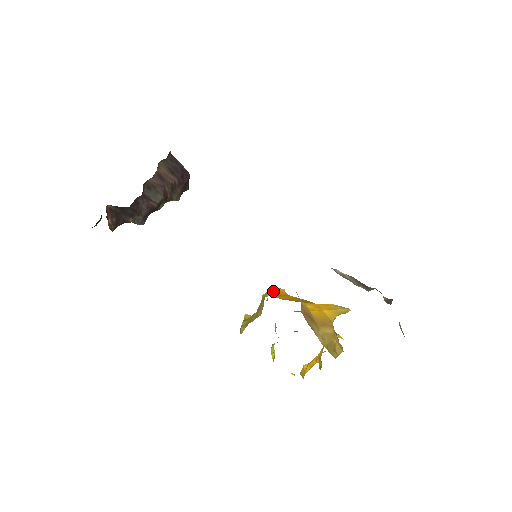
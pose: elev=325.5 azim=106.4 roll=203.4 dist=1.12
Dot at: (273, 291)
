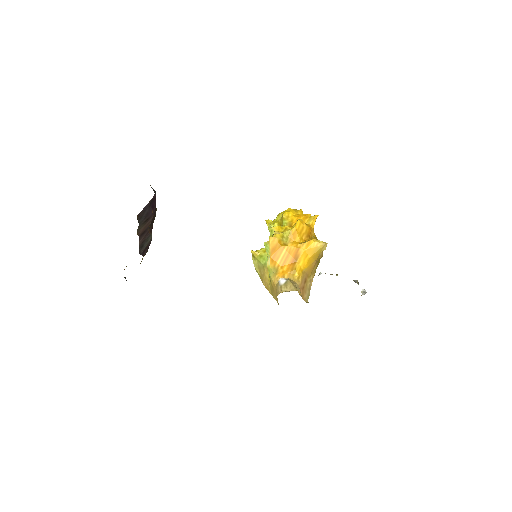
Dot at: (271, 250)
